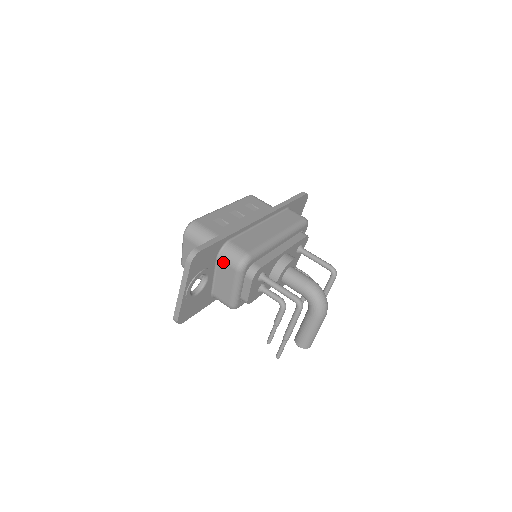
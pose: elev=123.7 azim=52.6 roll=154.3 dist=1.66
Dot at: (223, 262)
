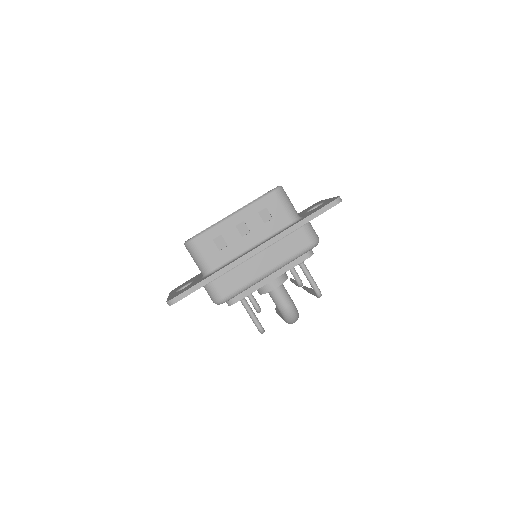
Dot at: (206, 290)
